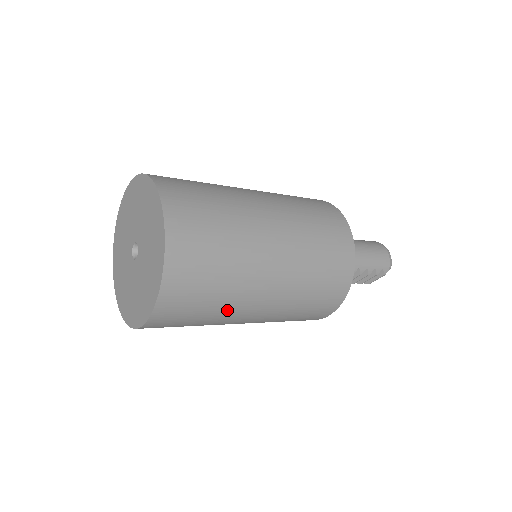
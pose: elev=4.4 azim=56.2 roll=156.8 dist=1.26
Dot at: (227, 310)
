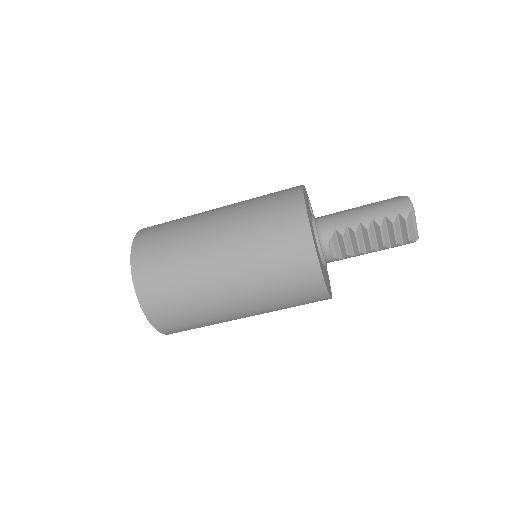
Dot at: (195, 286)
